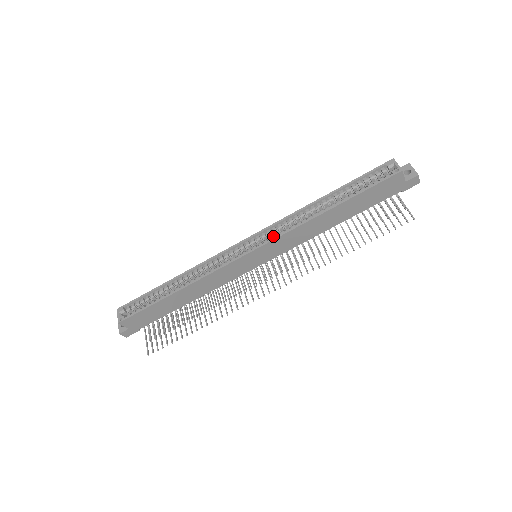
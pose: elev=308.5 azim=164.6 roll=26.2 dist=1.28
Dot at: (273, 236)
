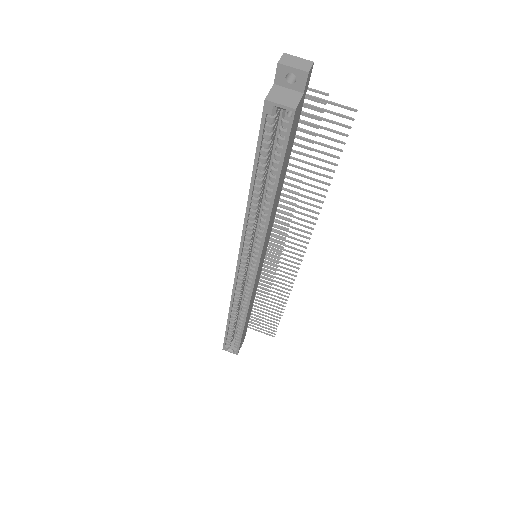
Dot at: (251, 244)
